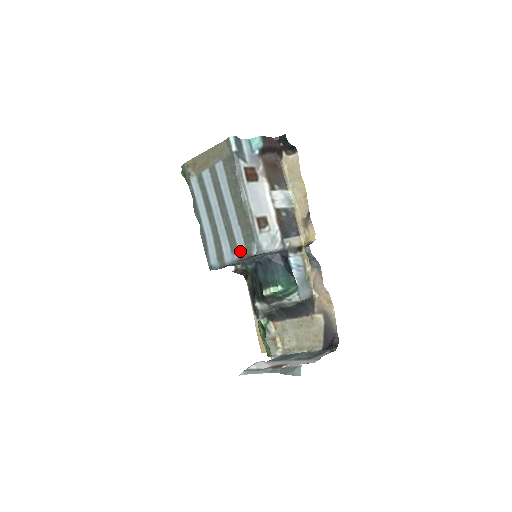
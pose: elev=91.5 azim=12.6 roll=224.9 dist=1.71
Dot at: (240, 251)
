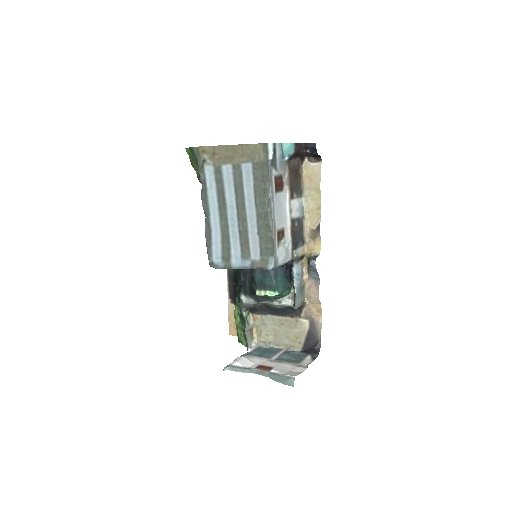
Dot at: (253, 260)
